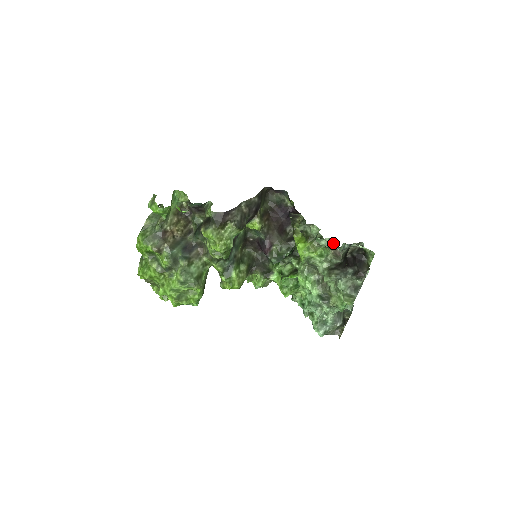
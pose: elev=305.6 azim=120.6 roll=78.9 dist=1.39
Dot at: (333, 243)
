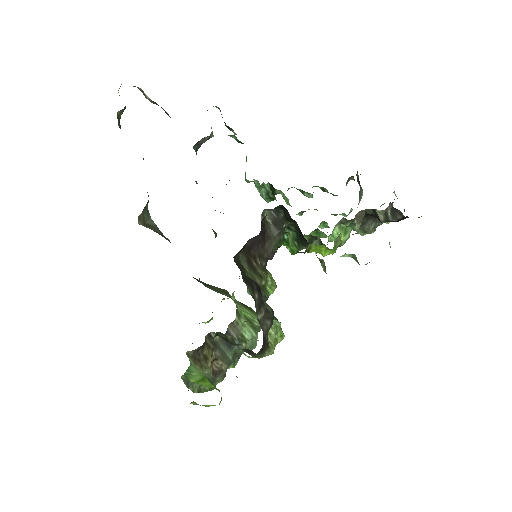
Dot at: occluded
